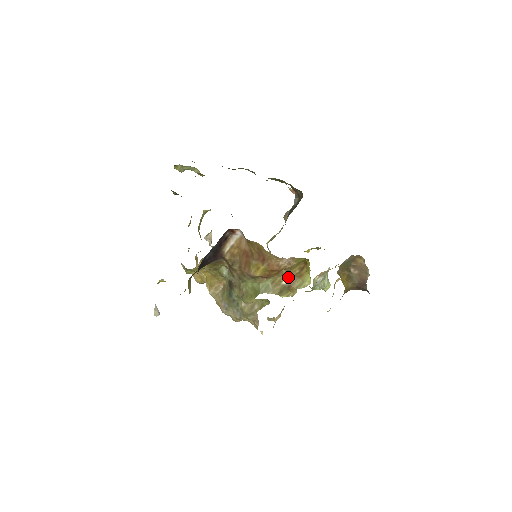
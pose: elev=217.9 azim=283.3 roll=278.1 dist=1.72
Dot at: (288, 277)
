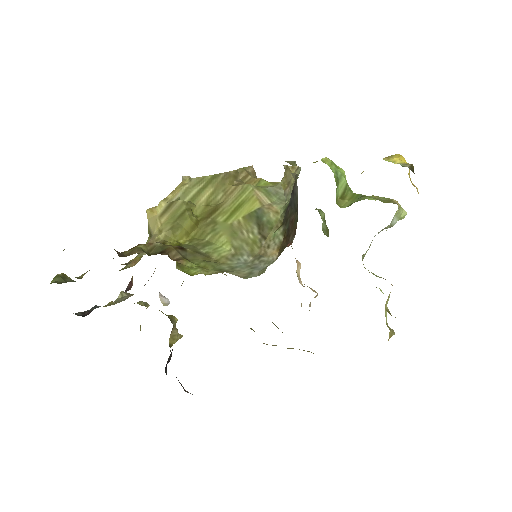
Dot at: occluded
